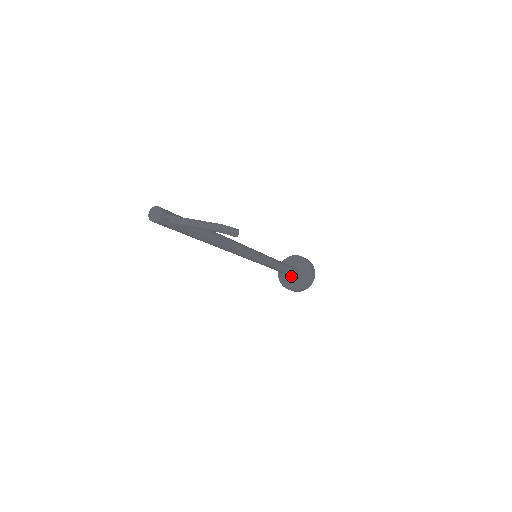
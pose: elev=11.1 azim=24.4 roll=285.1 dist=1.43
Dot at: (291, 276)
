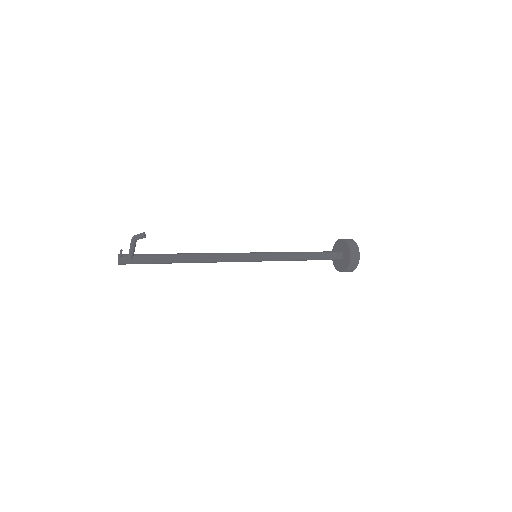
Dot at: (340, 260)
